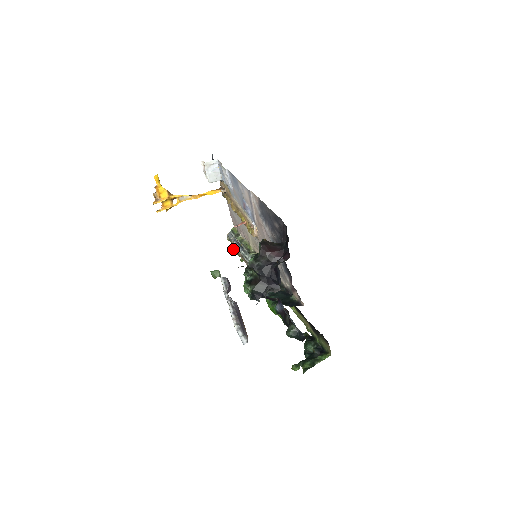
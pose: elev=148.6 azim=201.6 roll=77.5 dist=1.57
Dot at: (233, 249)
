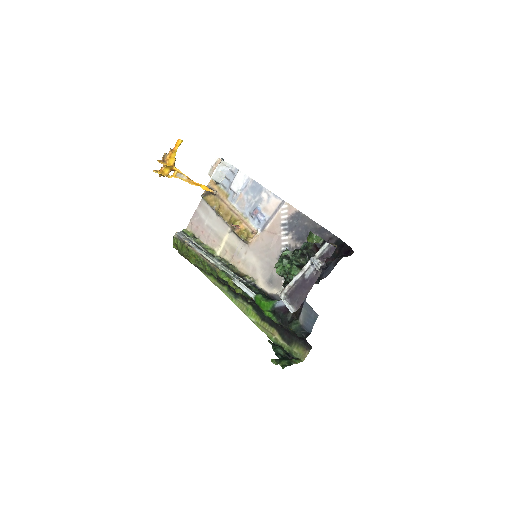
Dot at: (189, 246)
